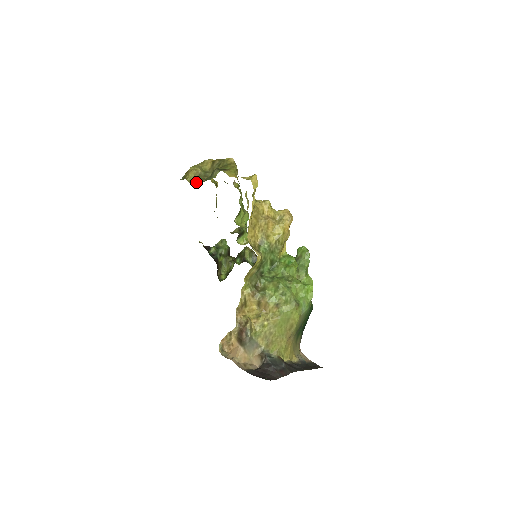
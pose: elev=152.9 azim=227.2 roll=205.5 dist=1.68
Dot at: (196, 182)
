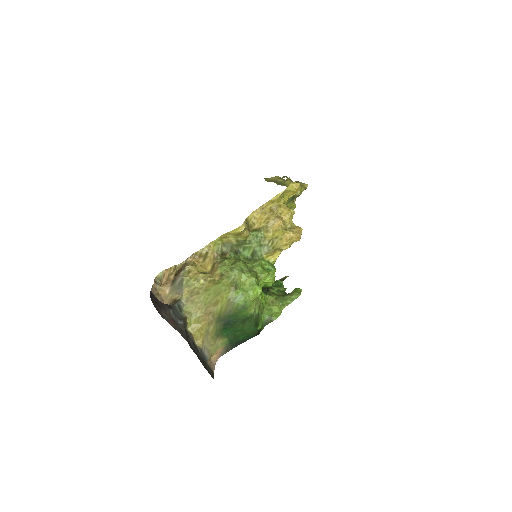
Dot at: occluded
